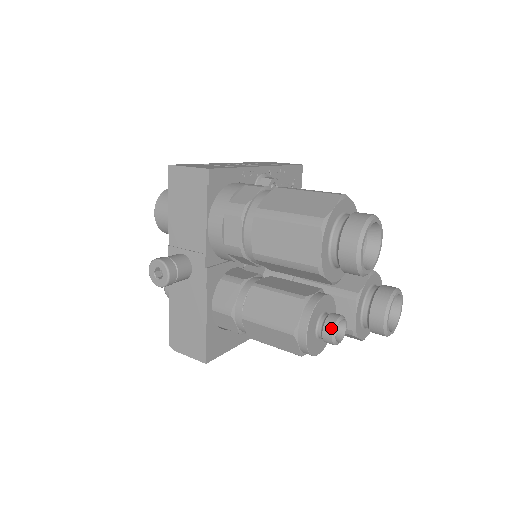
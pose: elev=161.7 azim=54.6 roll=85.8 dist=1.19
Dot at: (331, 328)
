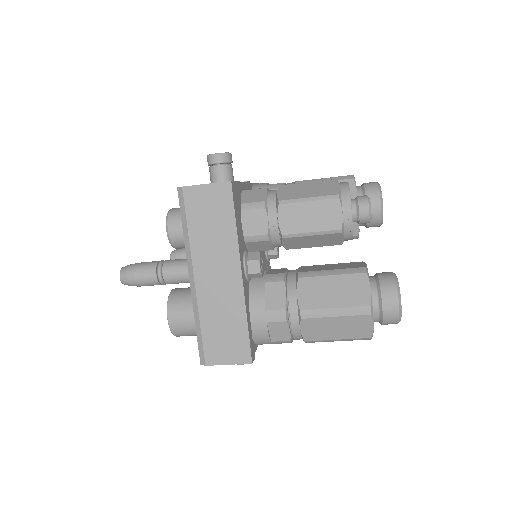
Dot at: occluded
